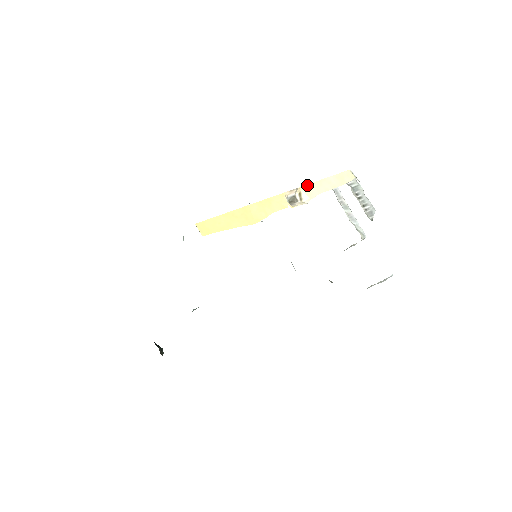
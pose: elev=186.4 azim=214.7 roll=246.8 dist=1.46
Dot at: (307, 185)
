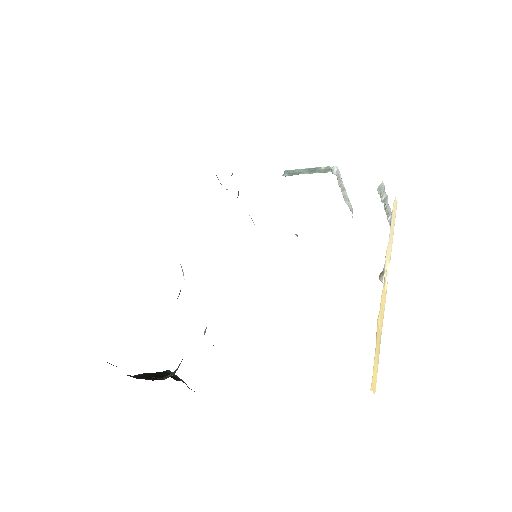
Dot at: (387, 249)
